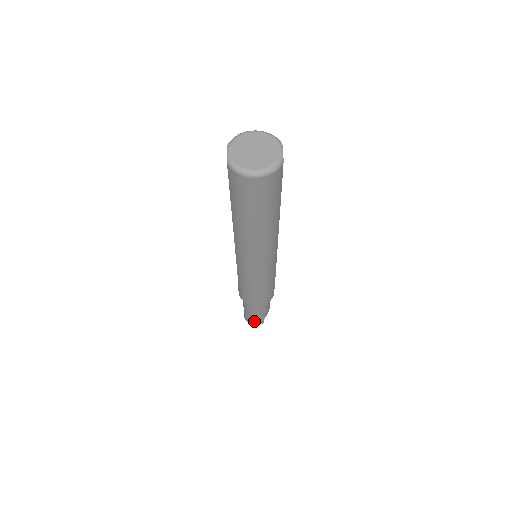
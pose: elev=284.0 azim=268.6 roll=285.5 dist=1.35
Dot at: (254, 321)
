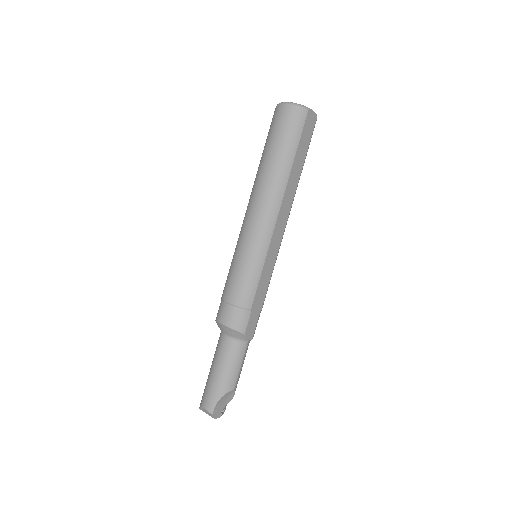
Dot at: (206, 398)
